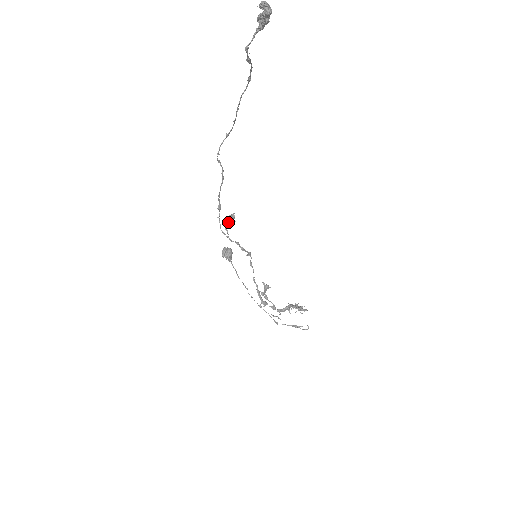
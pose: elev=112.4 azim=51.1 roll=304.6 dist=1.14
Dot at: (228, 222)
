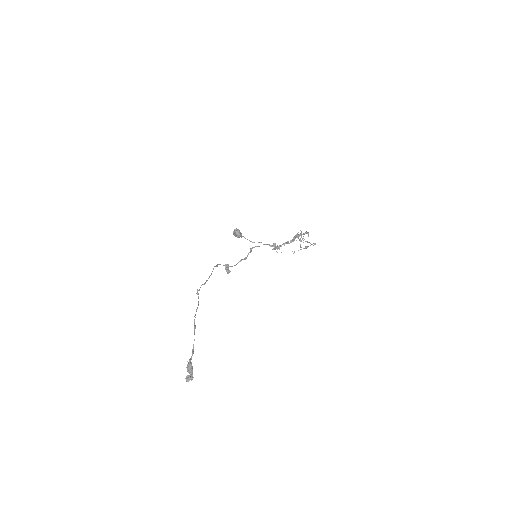
Dot at: occluded
